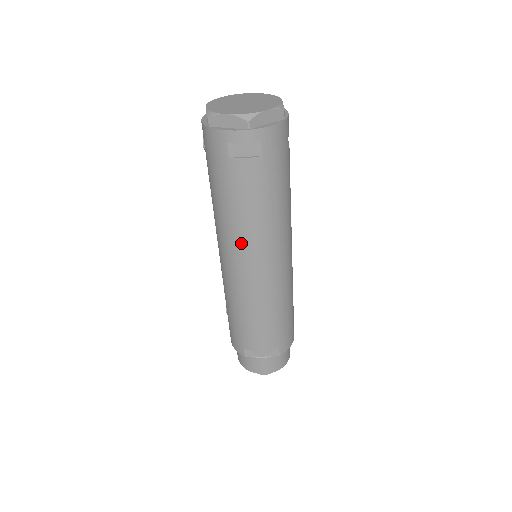
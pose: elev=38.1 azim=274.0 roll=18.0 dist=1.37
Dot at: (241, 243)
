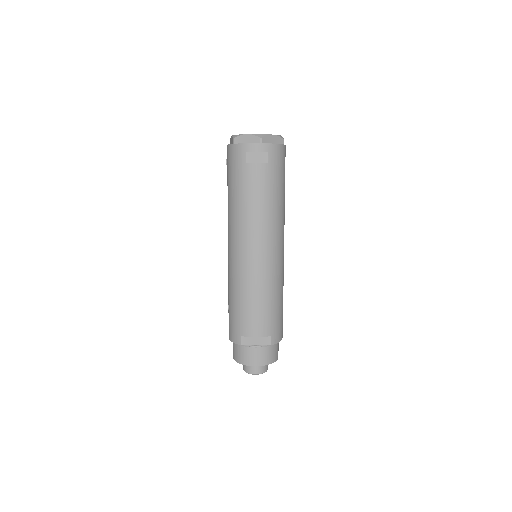
Dot at: (248, 230)
